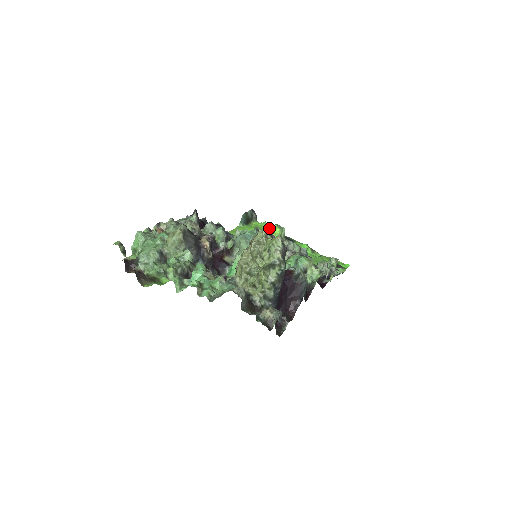
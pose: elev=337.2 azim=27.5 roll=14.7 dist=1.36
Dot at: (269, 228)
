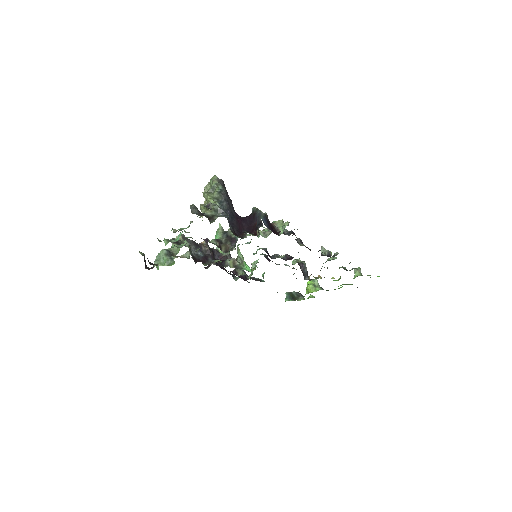
Dot at: occluded
